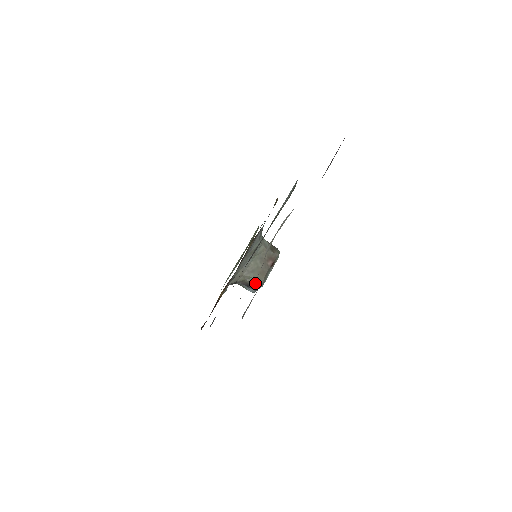
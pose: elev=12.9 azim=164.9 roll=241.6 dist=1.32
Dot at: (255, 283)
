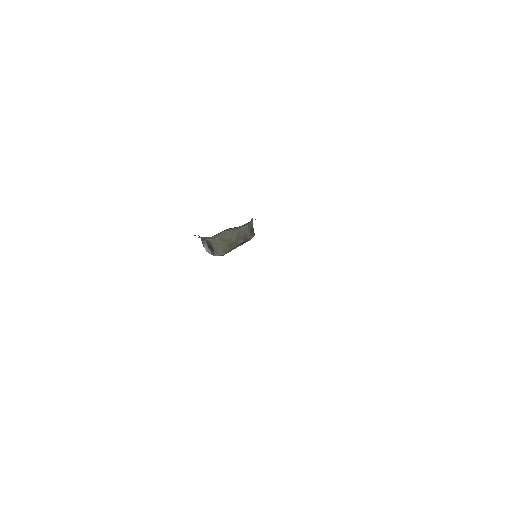
Dot at: (218, 250)
